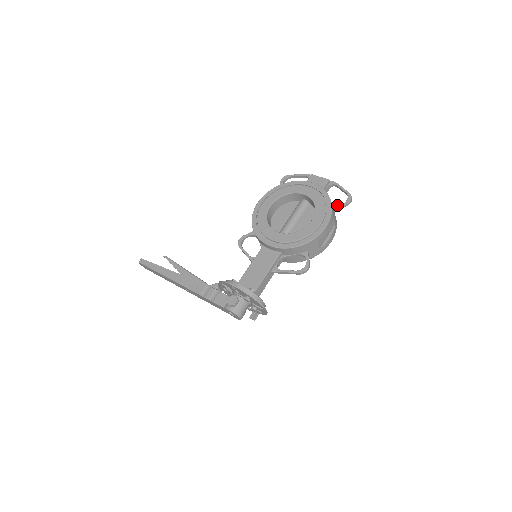
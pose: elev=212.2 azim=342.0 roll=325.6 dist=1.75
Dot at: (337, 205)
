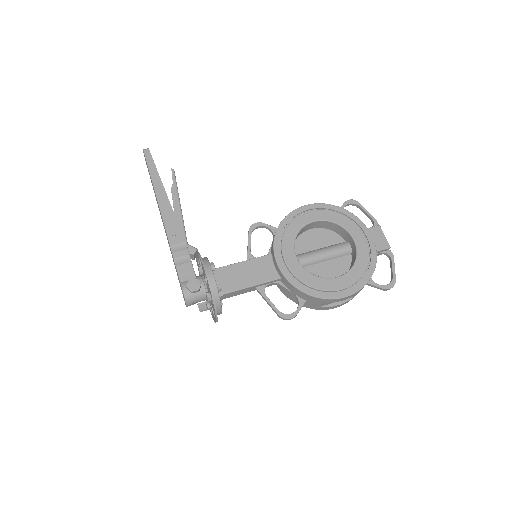
Dot at: occluded
